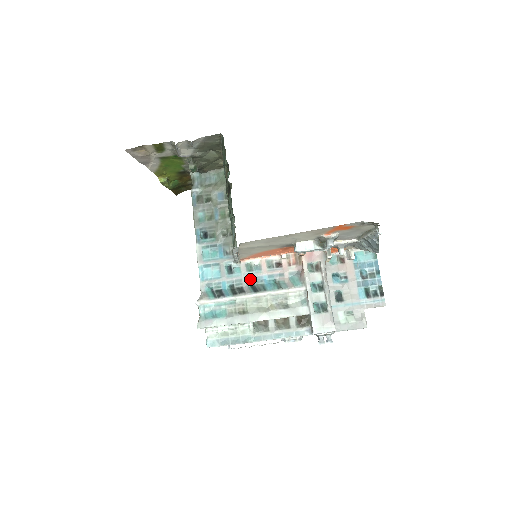
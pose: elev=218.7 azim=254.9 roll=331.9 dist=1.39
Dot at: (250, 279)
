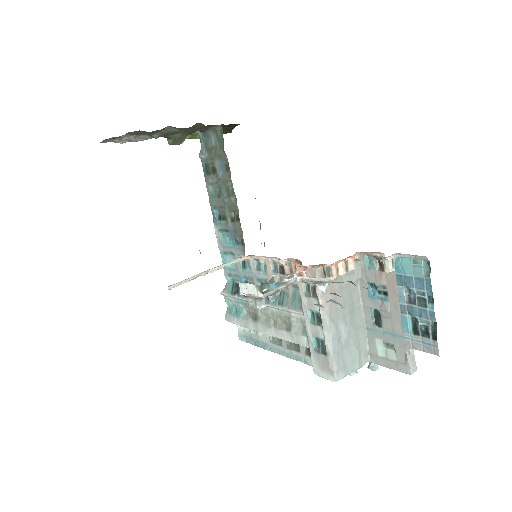
Dot at: (259, 280)
